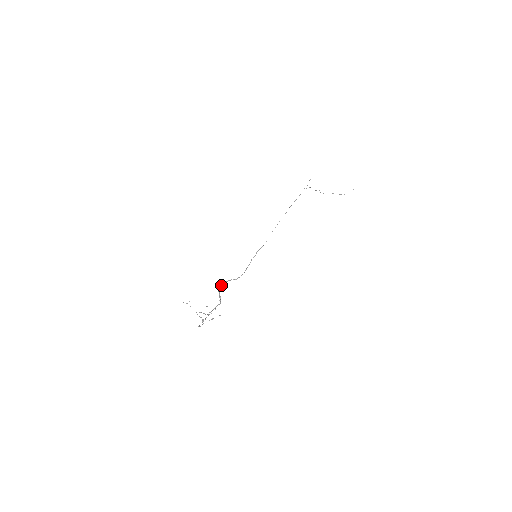
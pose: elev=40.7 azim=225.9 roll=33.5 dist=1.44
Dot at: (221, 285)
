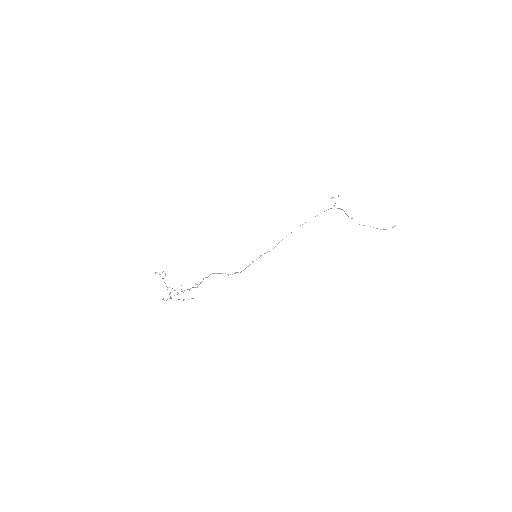
Dot at: (209, 275)
